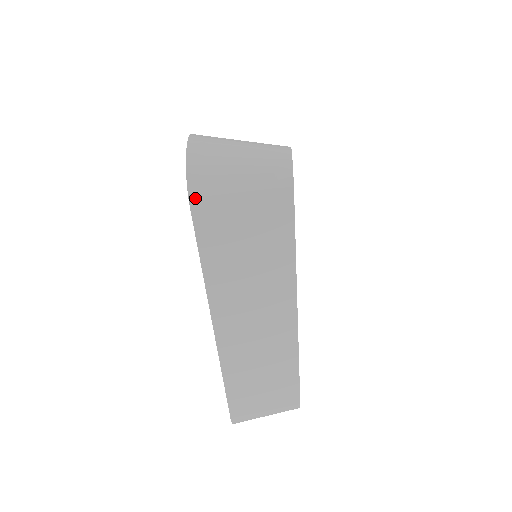
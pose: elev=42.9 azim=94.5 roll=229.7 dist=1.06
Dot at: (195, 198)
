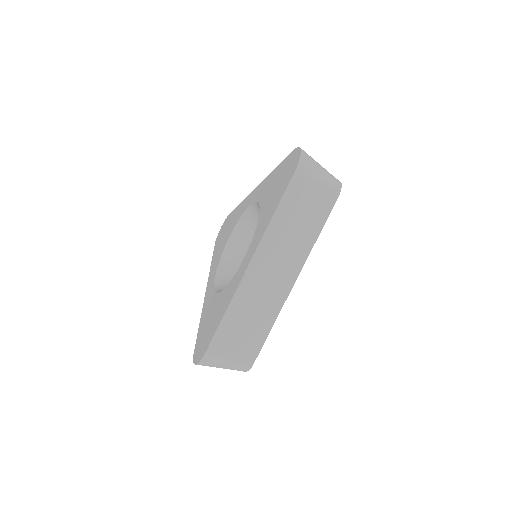
Dot at: (299, 170)
